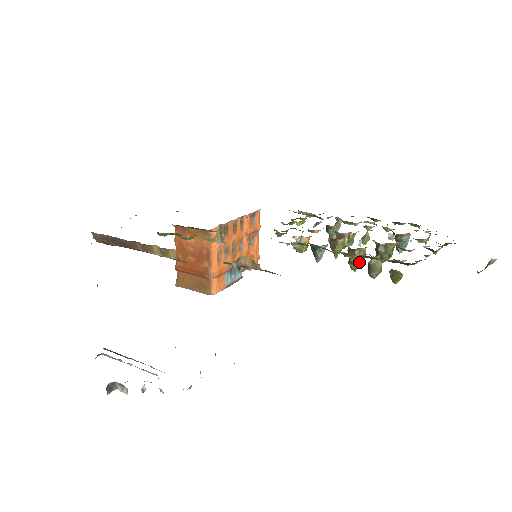
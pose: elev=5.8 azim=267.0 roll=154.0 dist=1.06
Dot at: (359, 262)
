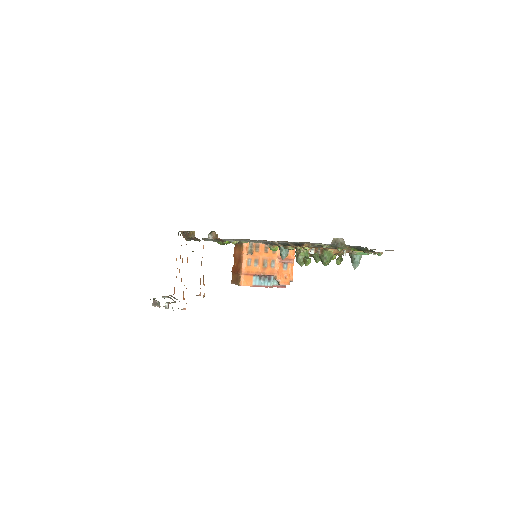
Dot at: occluded
